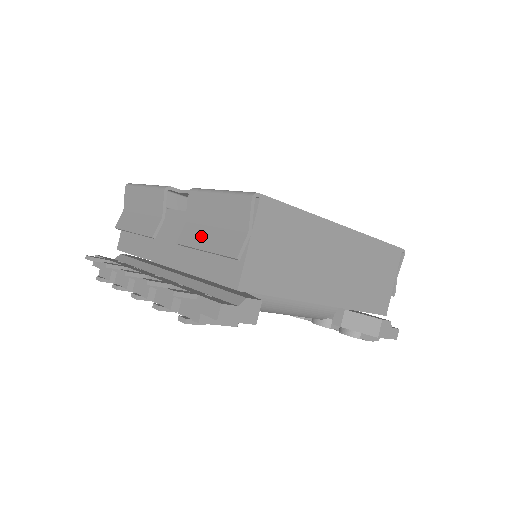
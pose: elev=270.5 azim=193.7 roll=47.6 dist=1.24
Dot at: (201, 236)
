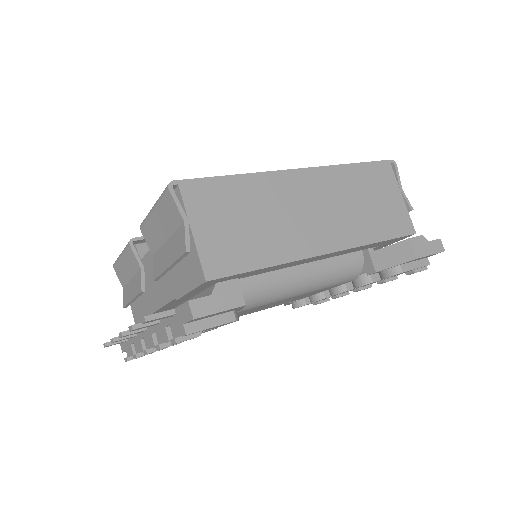
Dot at: (163, 258)
